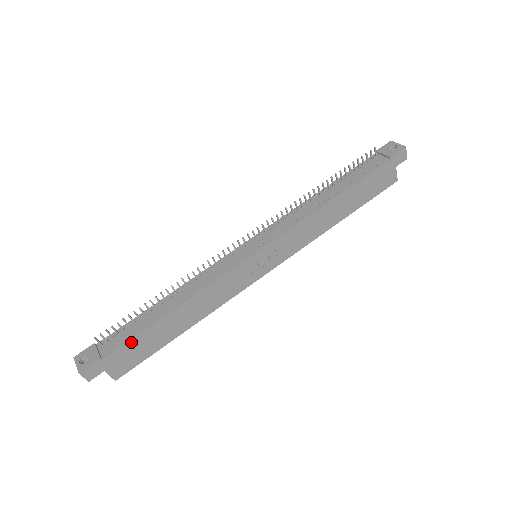
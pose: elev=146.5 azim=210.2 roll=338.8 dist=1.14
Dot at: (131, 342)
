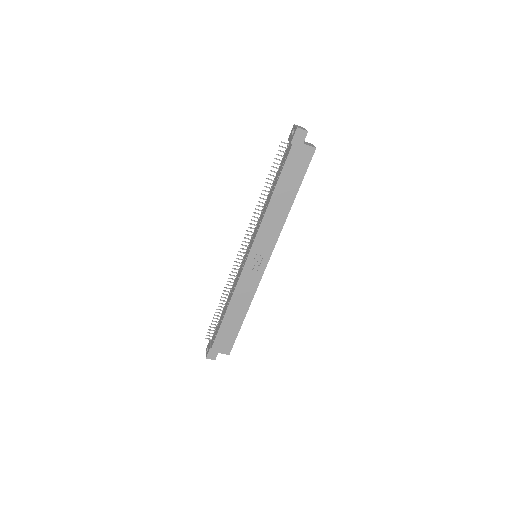
Dot at: (219, 335)
